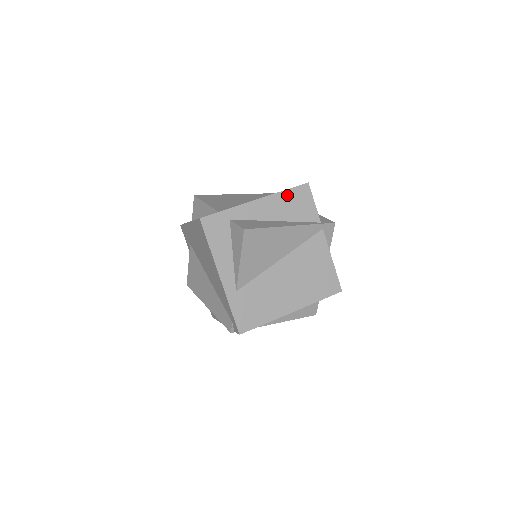
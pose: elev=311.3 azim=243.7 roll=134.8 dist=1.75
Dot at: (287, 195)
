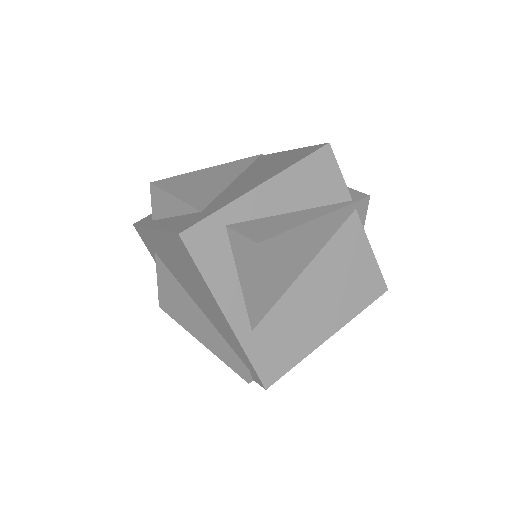
Dot at: (302, 168)
